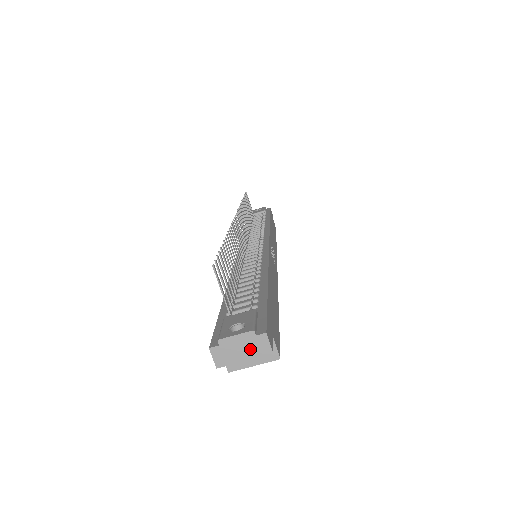
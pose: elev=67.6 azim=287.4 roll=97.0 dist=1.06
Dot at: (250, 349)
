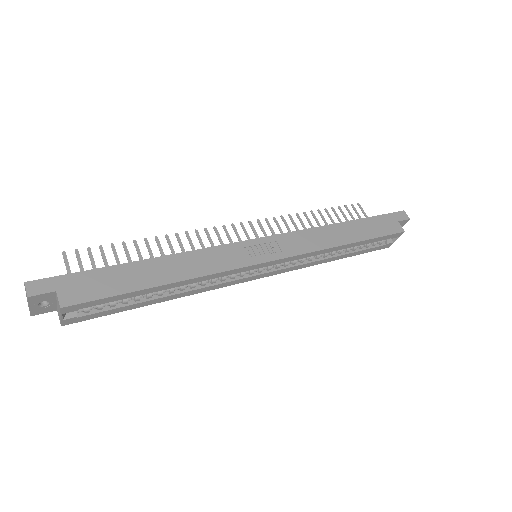
Dot at: occluded
